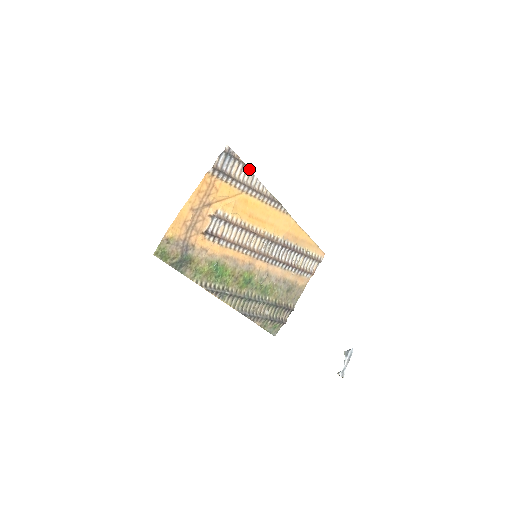
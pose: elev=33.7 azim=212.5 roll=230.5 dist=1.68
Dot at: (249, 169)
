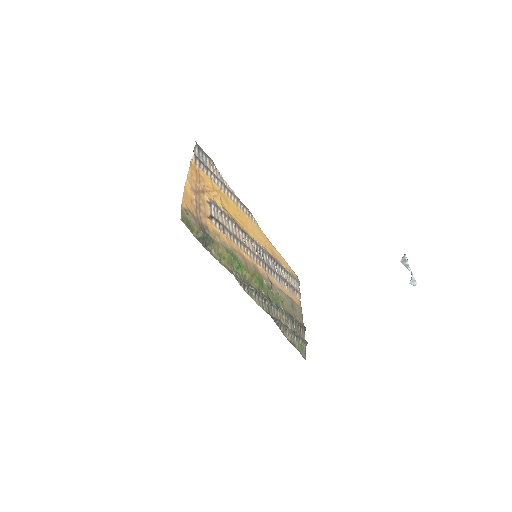
Dot at: (218, 170)
